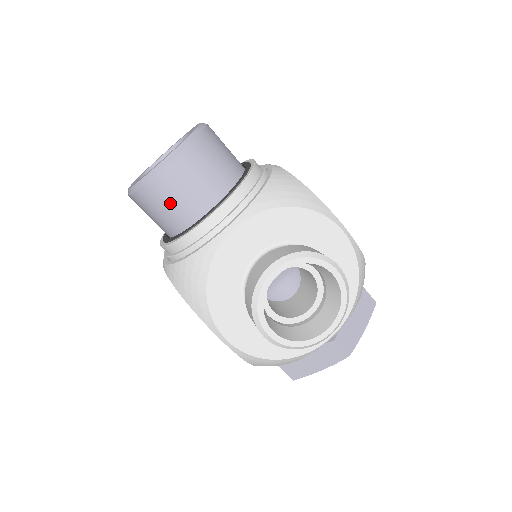
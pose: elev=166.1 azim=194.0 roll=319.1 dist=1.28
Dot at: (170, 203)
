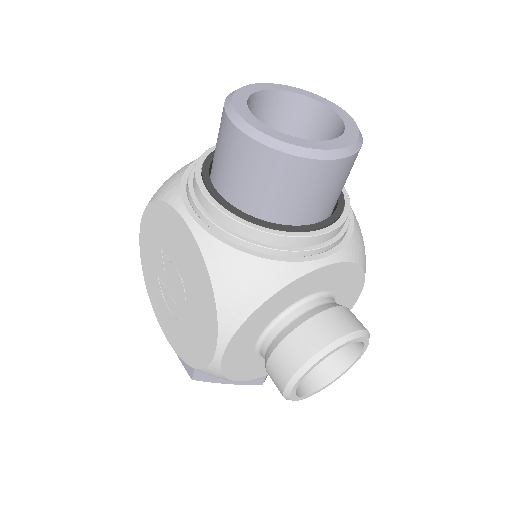
Dot at: (292, 191)
